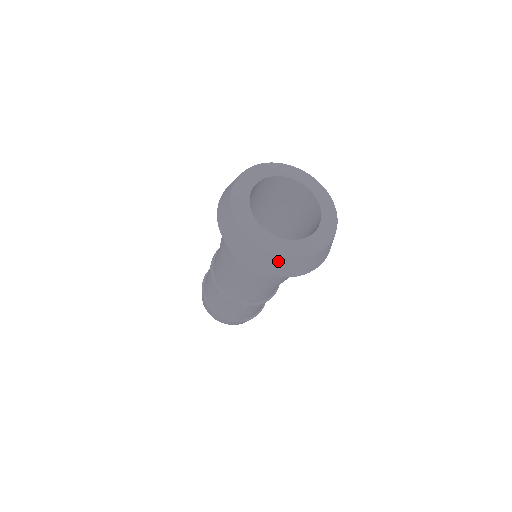
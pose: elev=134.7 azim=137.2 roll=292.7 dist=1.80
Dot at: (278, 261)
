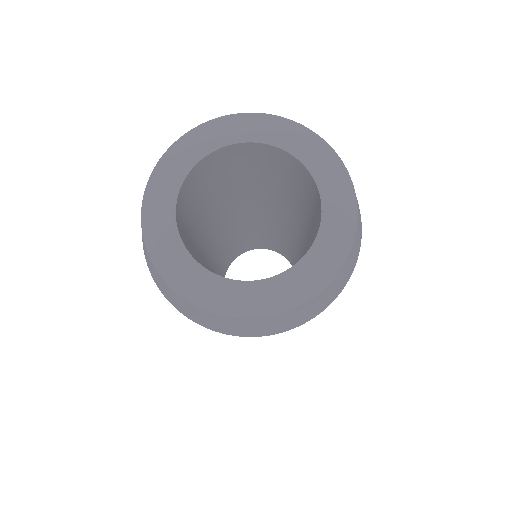
Dot at: (180, 300)
